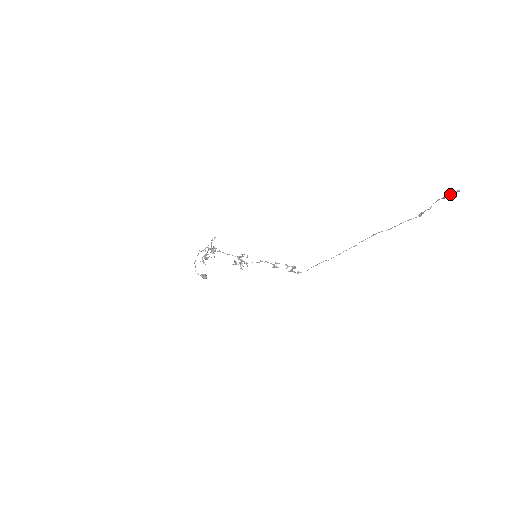
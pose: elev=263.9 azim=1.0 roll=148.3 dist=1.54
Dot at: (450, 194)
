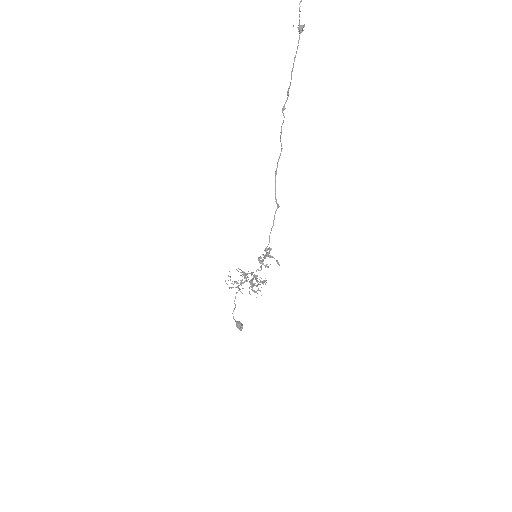
Dot at: out of frame
